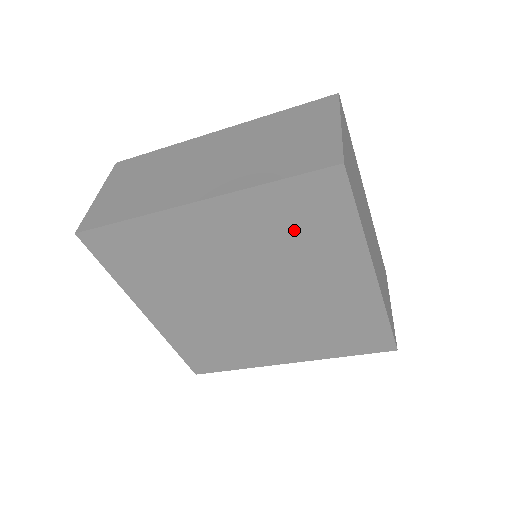
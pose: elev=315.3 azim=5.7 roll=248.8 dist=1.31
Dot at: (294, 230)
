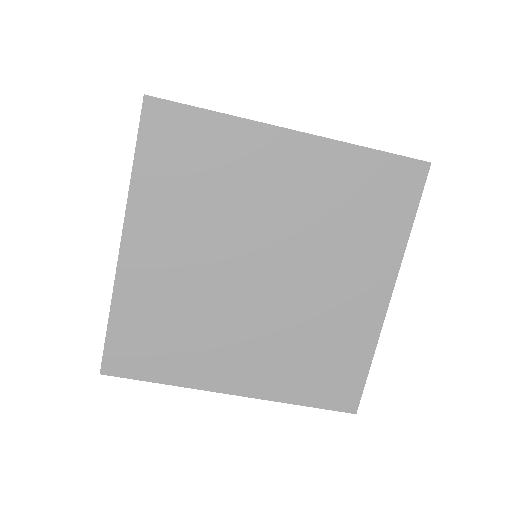
Dot at: (356, 208)
